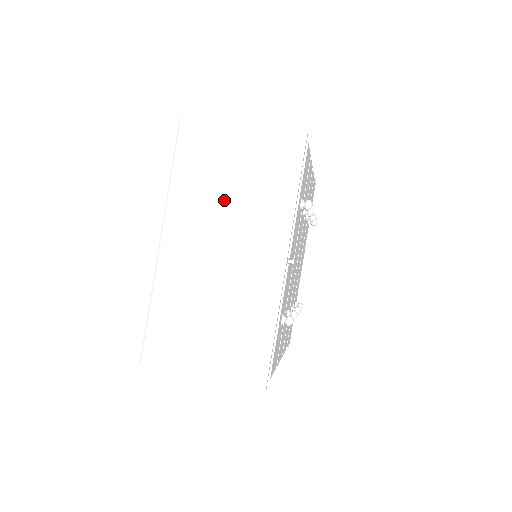
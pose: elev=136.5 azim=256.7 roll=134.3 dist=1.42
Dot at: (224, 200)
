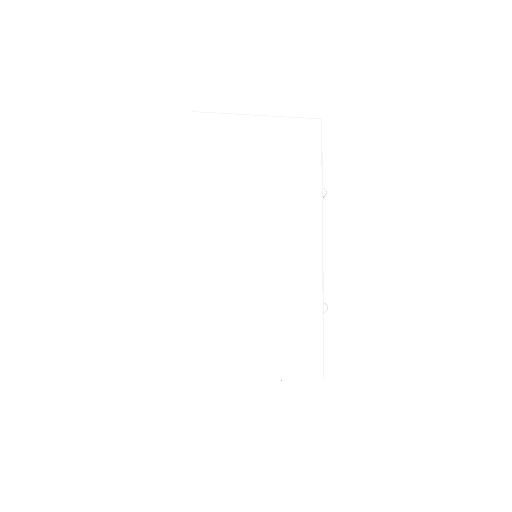
Dot at: (251, 193)
